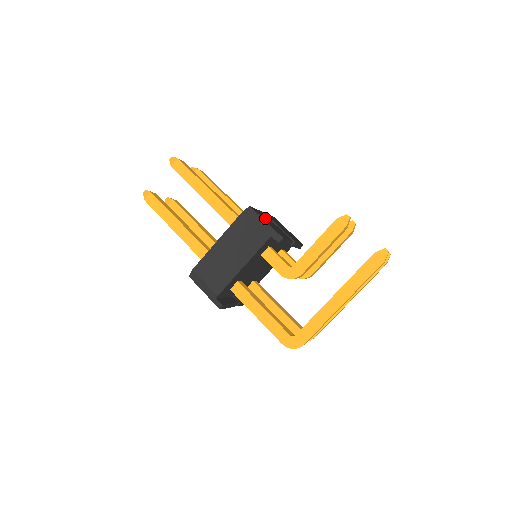
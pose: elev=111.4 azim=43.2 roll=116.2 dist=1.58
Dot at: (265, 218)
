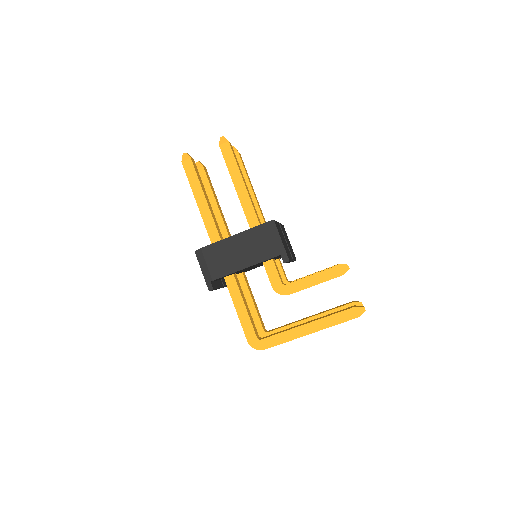
Dot at: occluded
